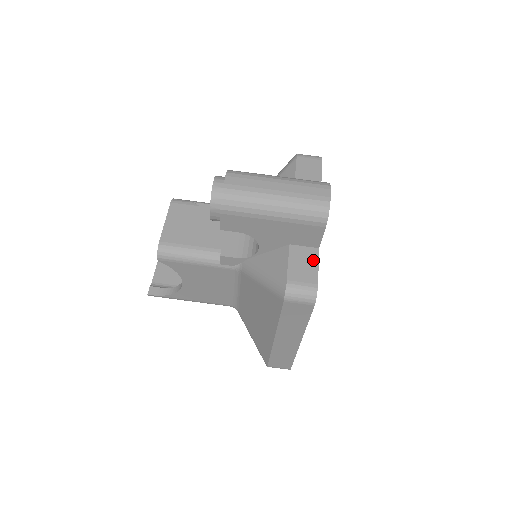
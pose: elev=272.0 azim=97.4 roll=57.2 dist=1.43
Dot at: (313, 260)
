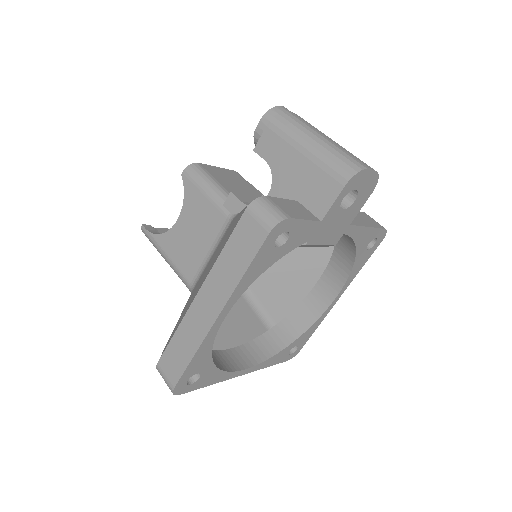
Dot at: (306, 216)
